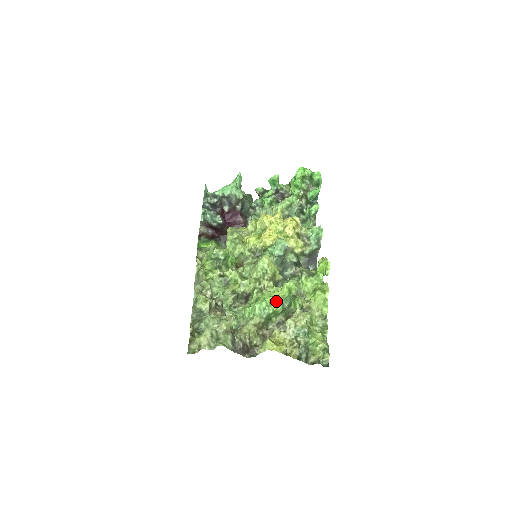
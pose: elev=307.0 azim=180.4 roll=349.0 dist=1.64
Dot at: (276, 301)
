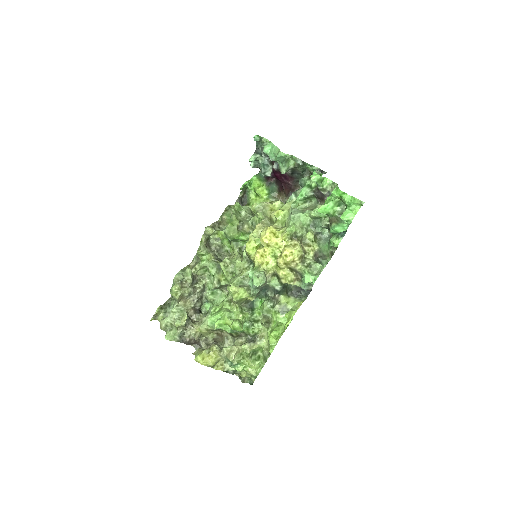
Dot at: (226, 326)
